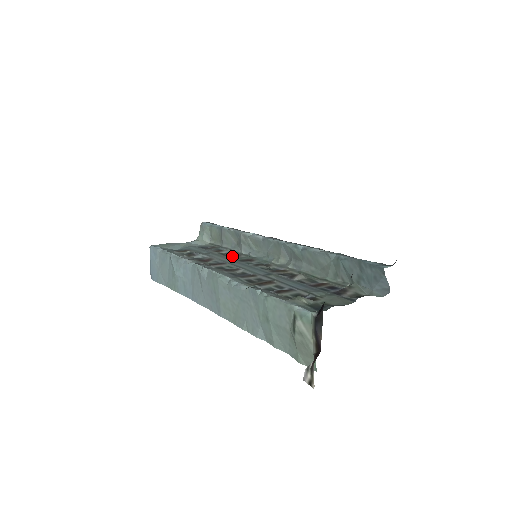
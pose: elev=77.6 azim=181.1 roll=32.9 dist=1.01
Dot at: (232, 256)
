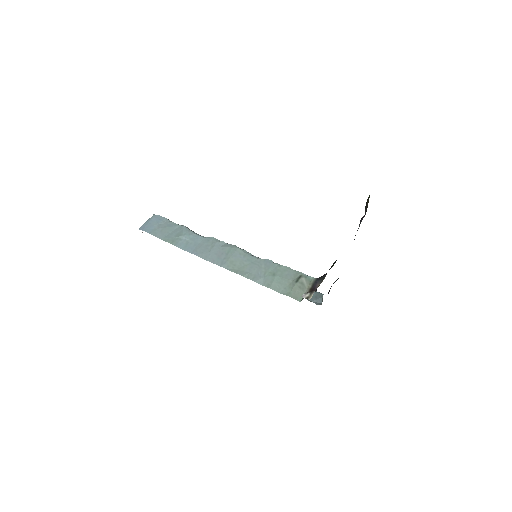
Dot at: occluded
